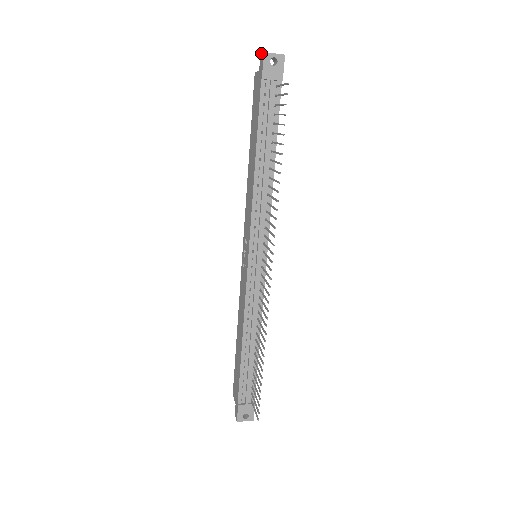
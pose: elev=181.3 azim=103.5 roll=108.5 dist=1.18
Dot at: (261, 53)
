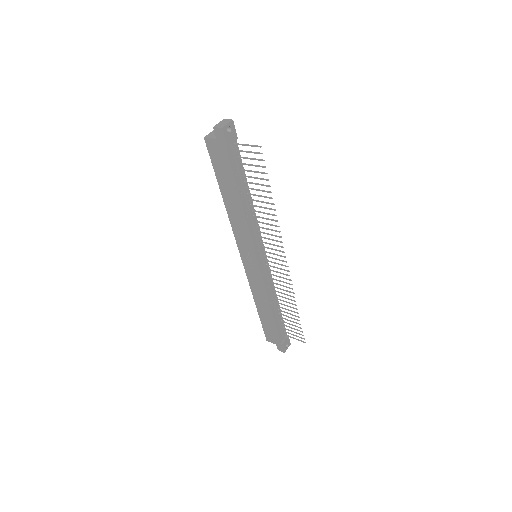
Dot at: (216, 127)
